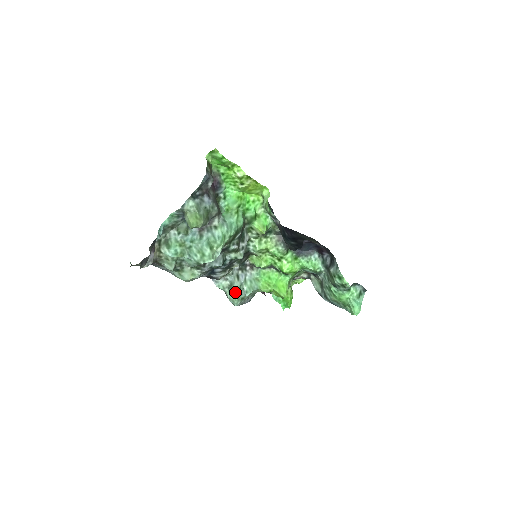
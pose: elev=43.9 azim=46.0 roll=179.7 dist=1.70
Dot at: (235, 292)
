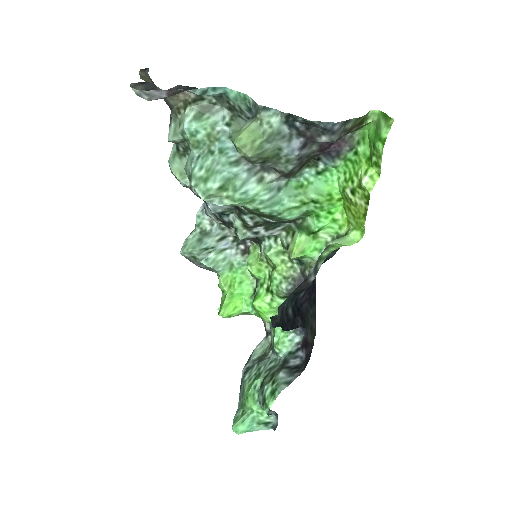
Dot at: (198, 244)
